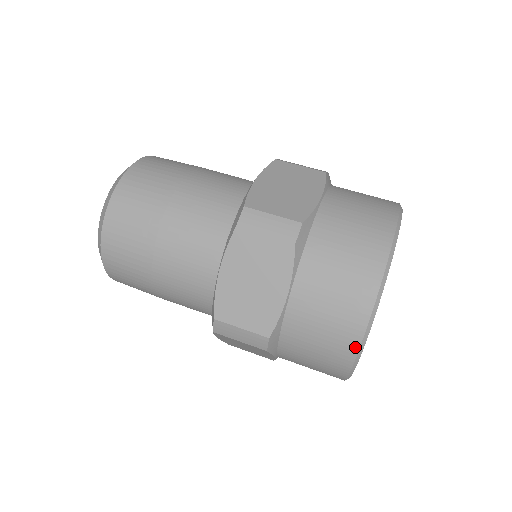
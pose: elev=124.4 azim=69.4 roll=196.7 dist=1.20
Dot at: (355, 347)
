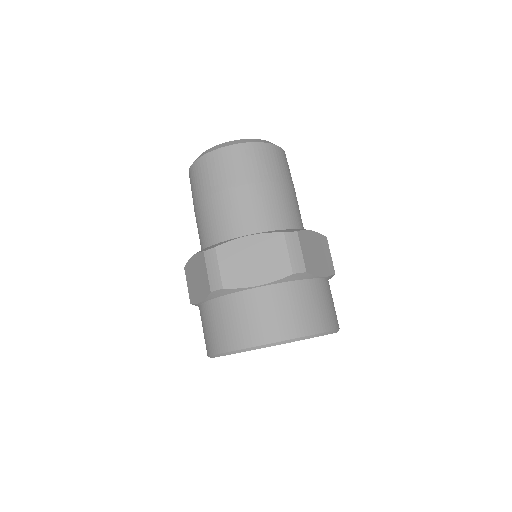
Dot at: (247, 345)
